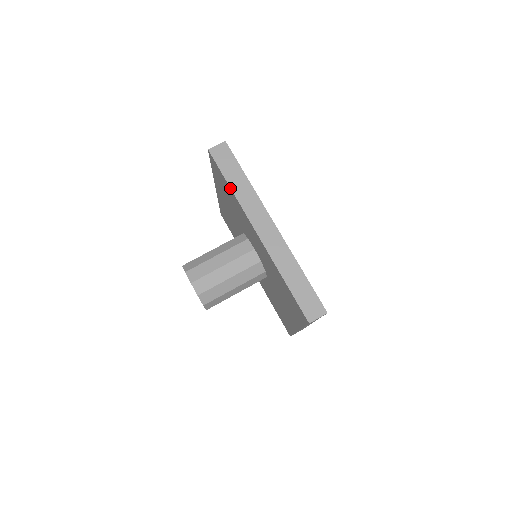
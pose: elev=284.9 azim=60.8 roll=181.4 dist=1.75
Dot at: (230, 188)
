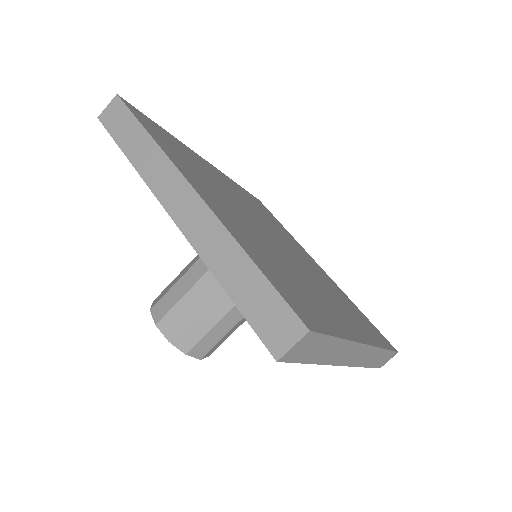
Dot at: occluded
